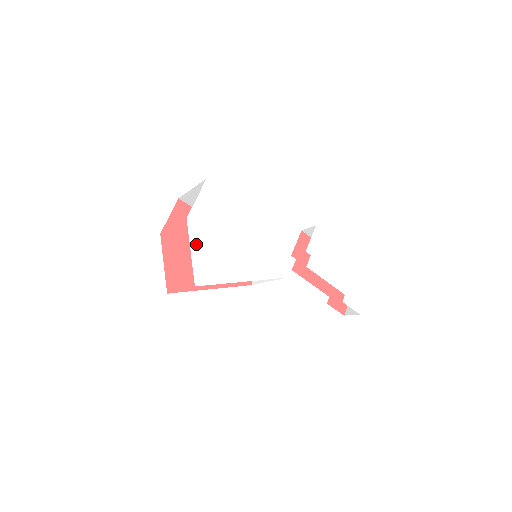
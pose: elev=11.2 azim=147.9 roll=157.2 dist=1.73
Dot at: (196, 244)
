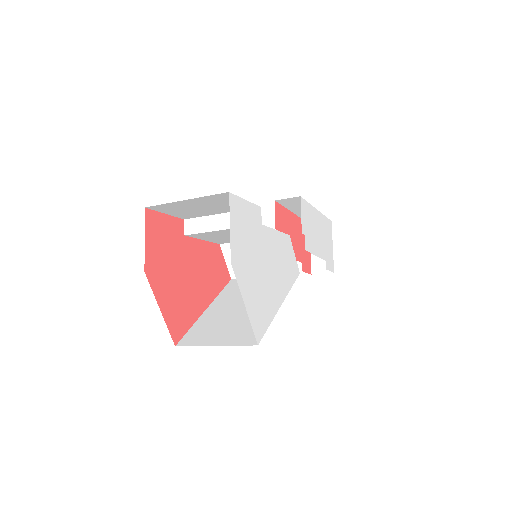
Dot at: (245, 291)
